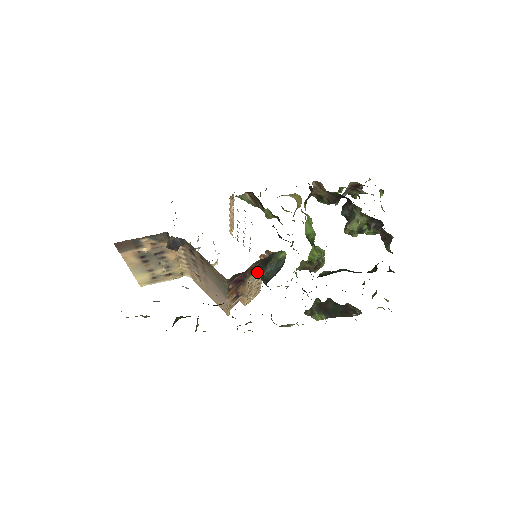
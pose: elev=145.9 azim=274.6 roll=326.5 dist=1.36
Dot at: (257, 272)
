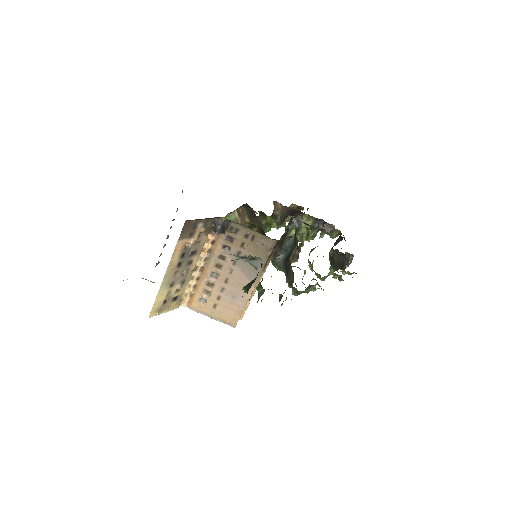
Dot at: (275, 254)
